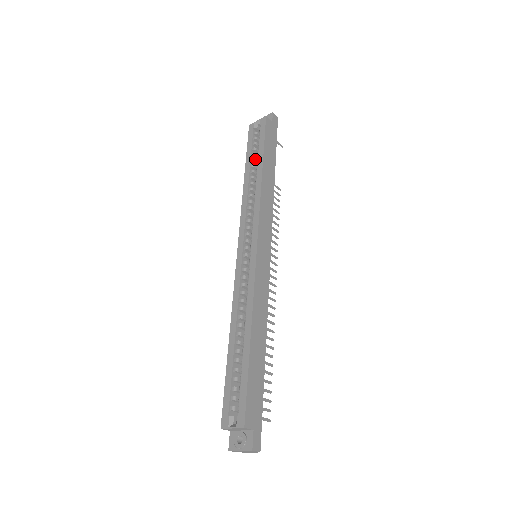
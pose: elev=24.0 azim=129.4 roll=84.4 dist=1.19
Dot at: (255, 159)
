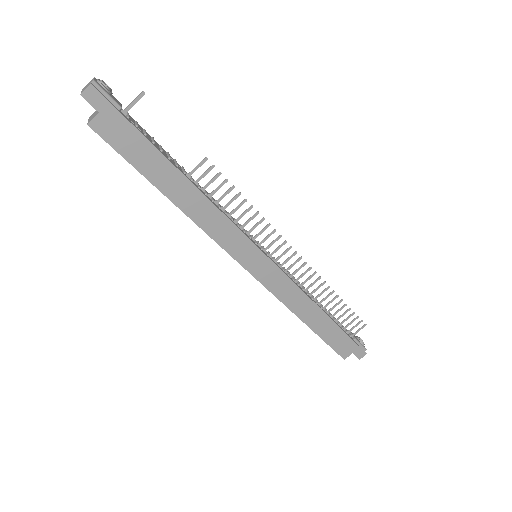
Dot at: occluded
